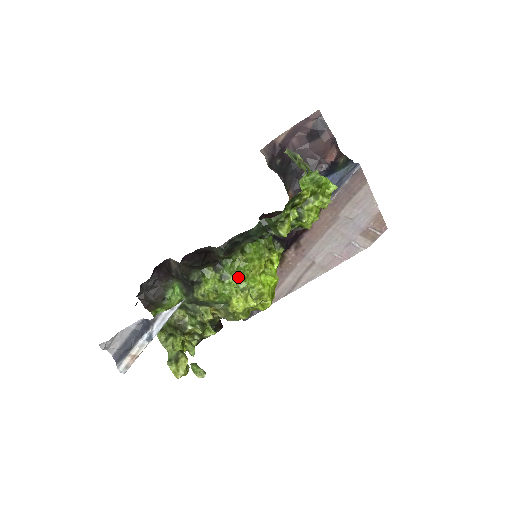
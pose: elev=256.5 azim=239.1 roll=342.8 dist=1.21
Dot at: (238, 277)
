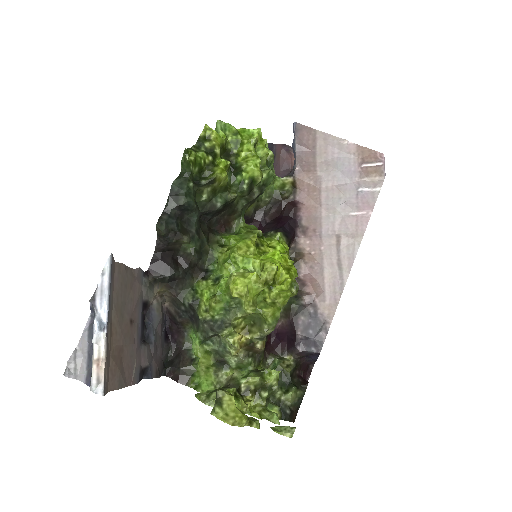
Dot at: (228, 267)
